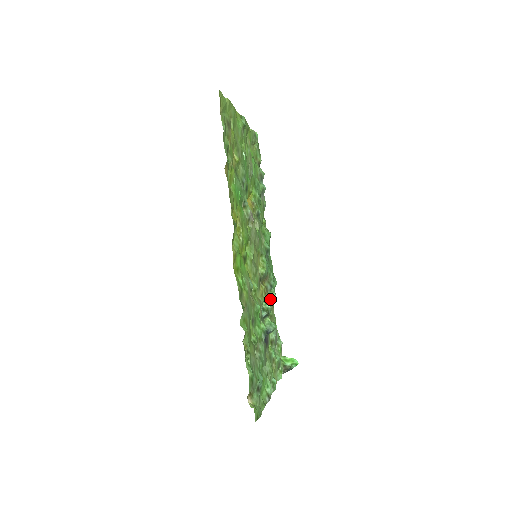
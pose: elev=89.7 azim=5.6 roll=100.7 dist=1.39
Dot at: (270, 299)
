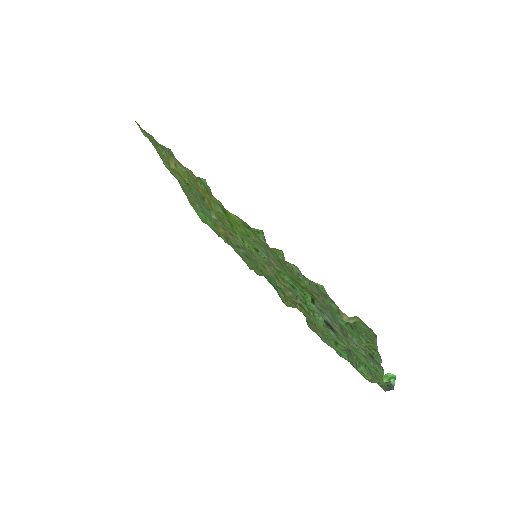
Dot at: occluded
